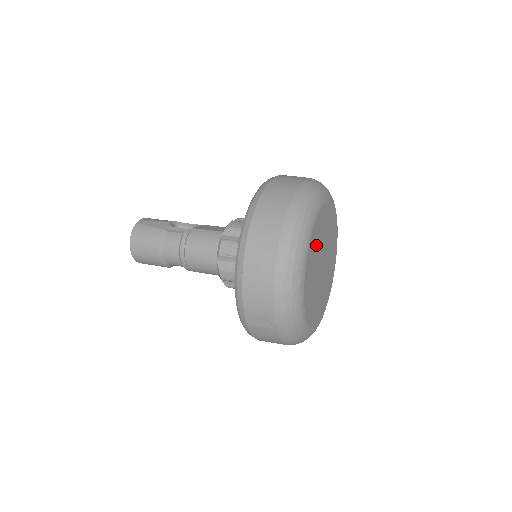
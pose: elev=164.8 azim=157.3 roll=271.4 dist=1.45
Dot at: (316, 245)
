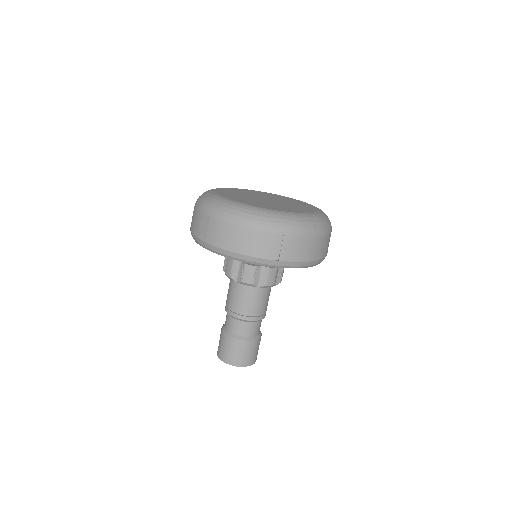
Dot at: occluded
